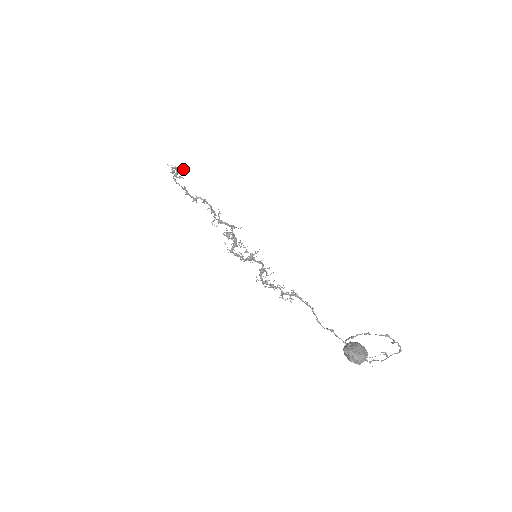
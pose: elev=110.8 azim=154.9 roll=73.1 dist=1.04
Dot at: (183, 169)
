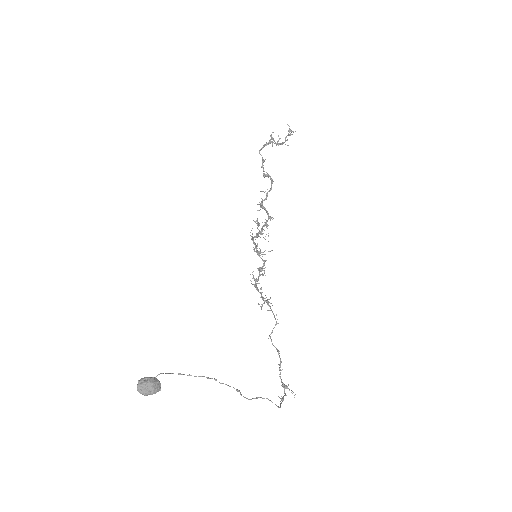
Dot at: occluded
